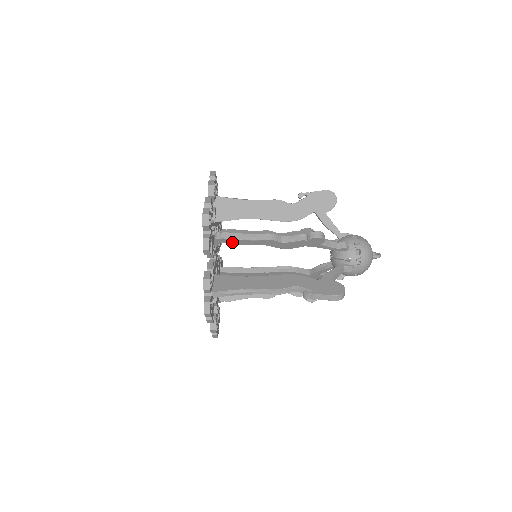
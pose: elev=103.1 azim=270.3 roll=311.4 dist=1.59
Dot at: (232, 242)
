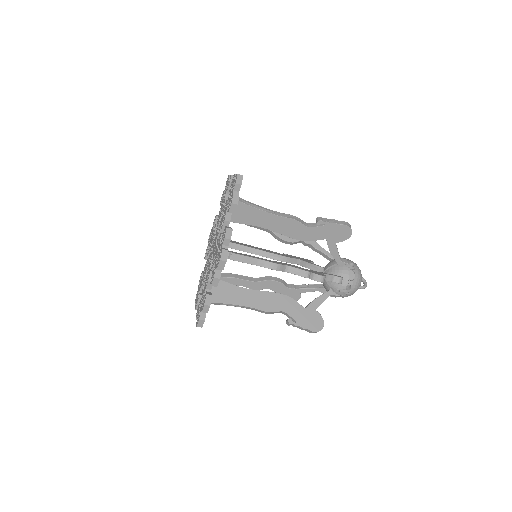
Dot at: occluded
